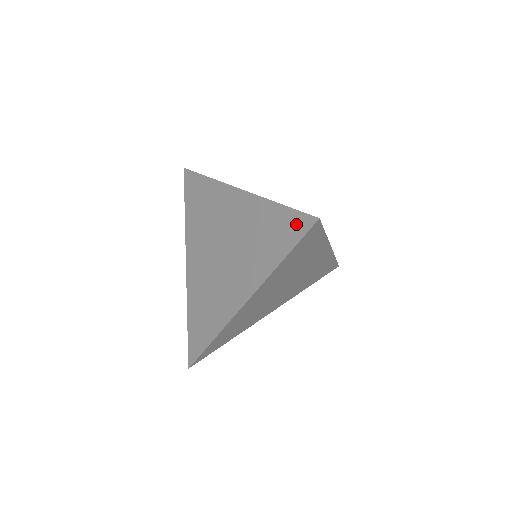
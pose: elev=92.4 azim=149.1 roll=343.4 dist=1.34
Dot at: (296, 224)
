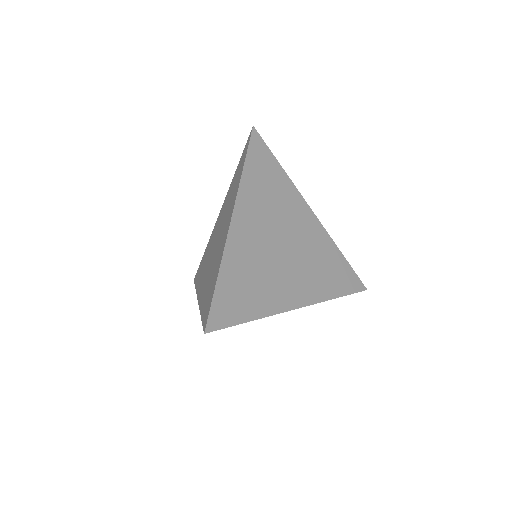
Dot at: (245, 149)
